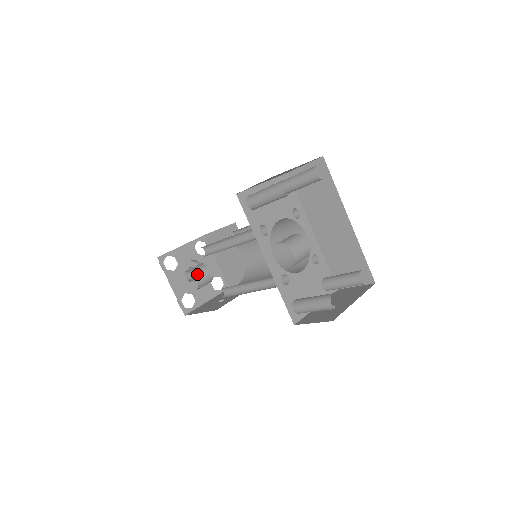
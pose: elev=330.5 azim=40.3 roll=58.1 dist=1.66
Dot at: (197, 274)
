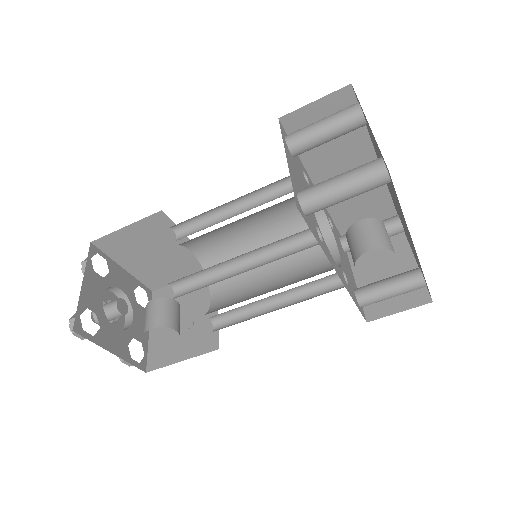
Dot at: (171, 322)
